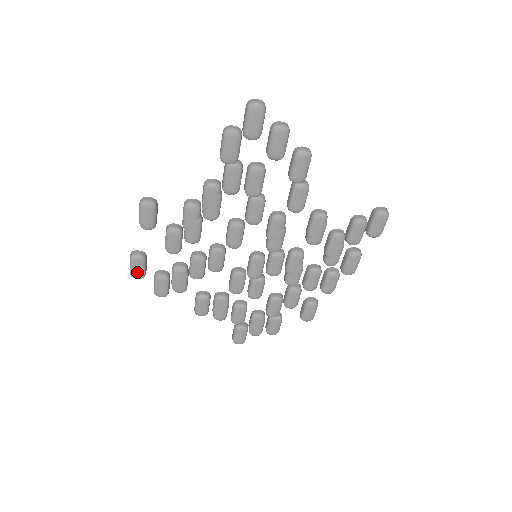
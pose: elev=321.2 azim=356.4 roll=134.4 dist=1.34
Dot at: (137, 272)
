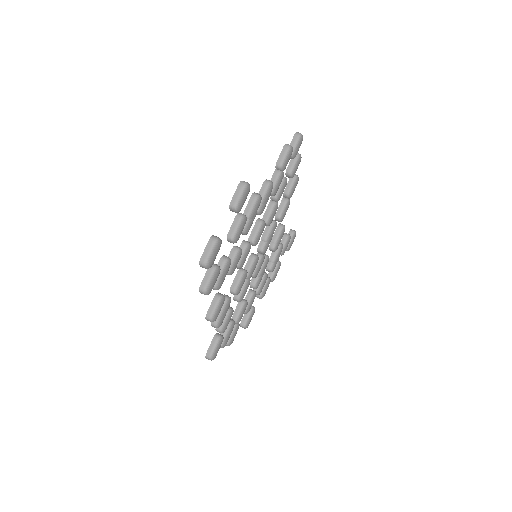
Dot at: (213, 259)
